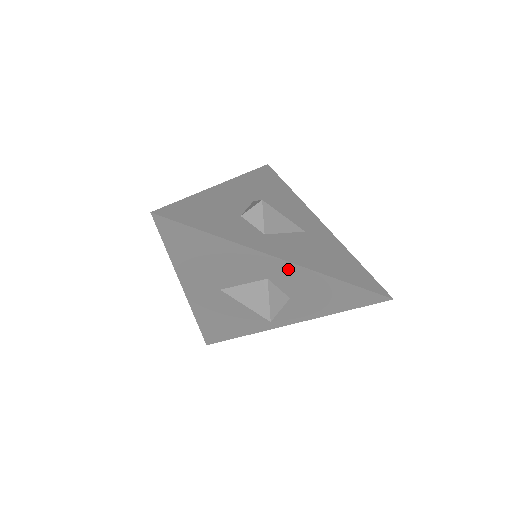
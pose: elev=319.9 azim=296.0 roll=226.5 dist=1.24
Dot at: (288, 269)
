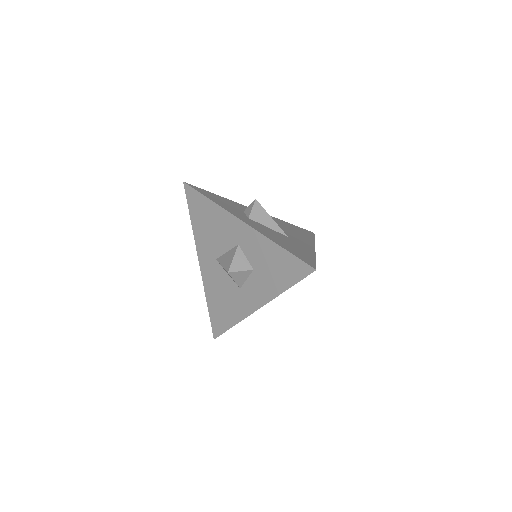
Dot at: (247, 232)
